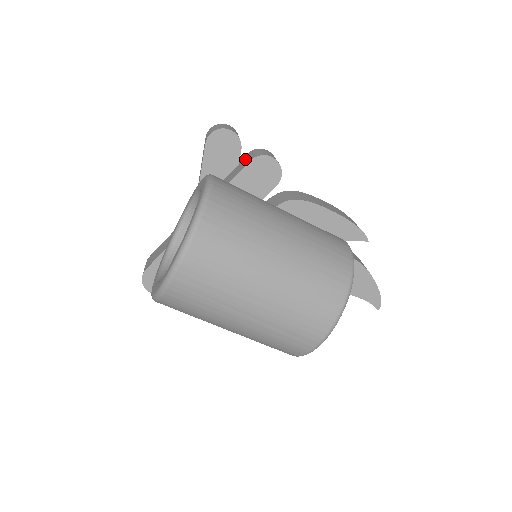
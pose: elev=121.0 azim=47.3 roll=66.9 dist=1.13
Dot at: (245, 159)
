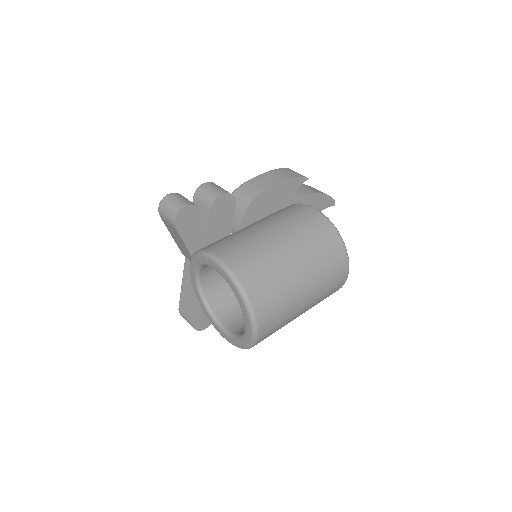
Dot at: (199, 206)
